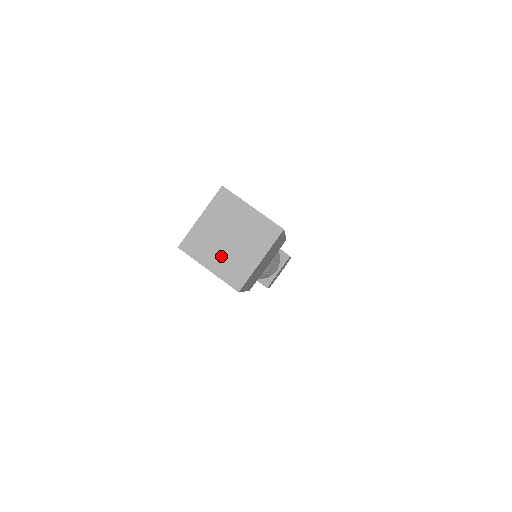
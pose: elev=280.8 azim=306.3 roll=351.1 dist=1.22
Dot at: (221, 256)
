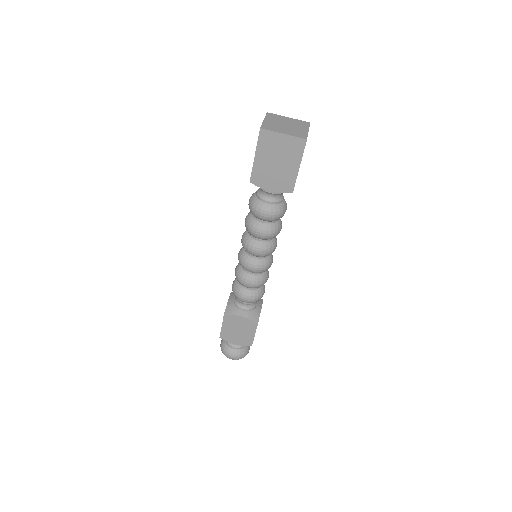
Dot at: (287, 130)
